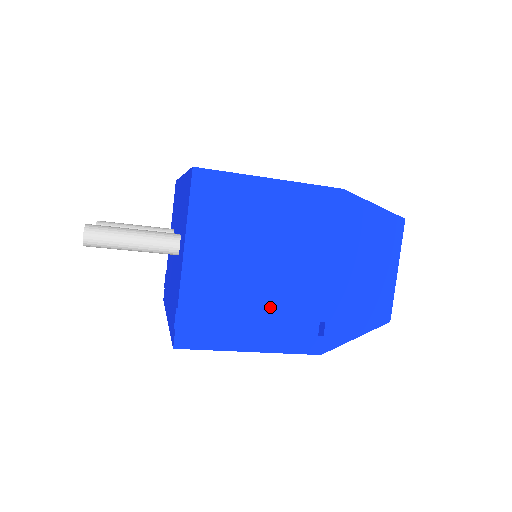
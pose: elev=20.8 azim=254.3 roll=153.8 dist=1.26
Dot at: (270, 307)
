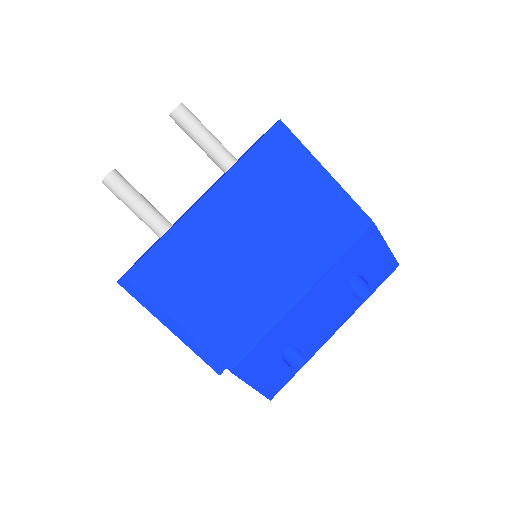
Dot at: occluded
